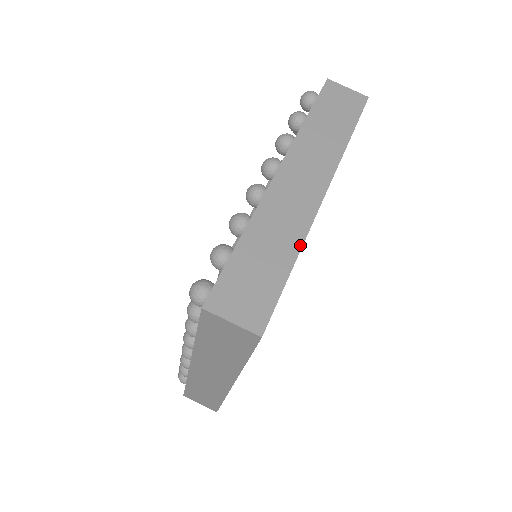
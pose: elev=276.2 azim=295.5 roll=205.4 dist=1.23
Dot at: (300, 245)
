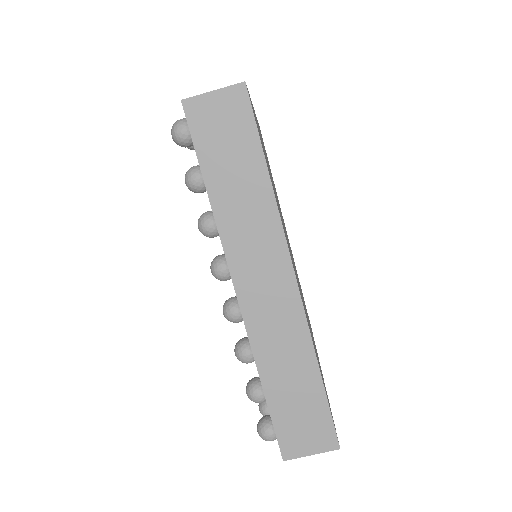
Dot at: (312, 353)
